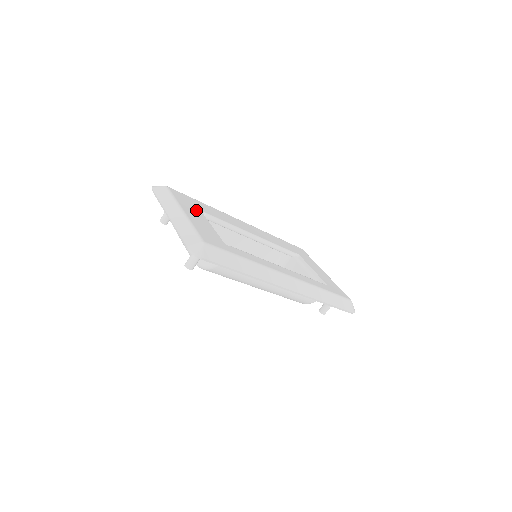
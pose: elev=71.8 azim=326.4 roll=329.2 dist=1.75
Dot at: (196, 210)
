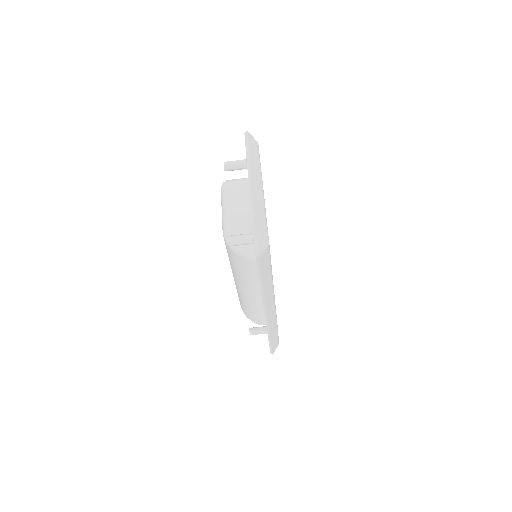
Dot at: occluded
